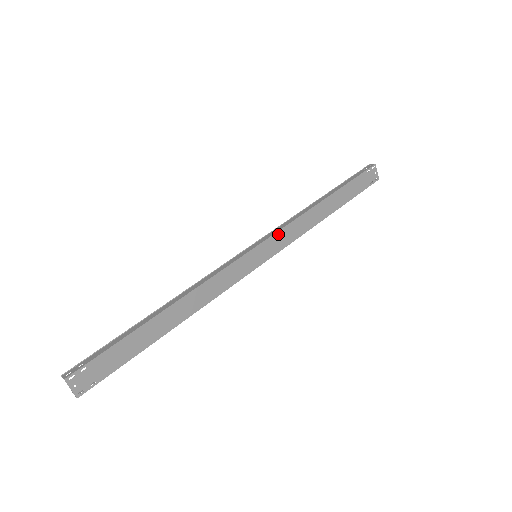
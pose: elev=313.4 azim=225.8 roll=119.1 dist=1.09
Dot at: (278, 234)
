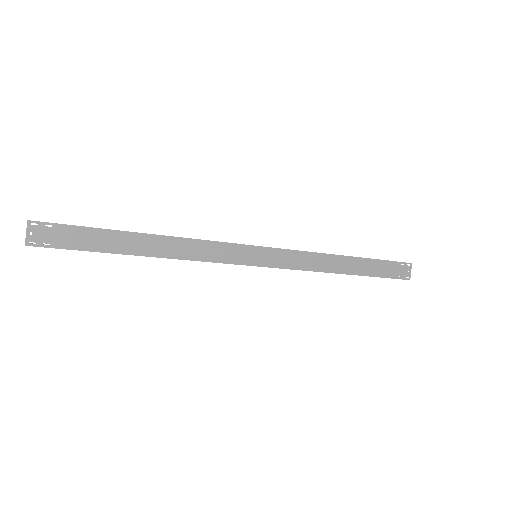
Dot at: (287, 252)
